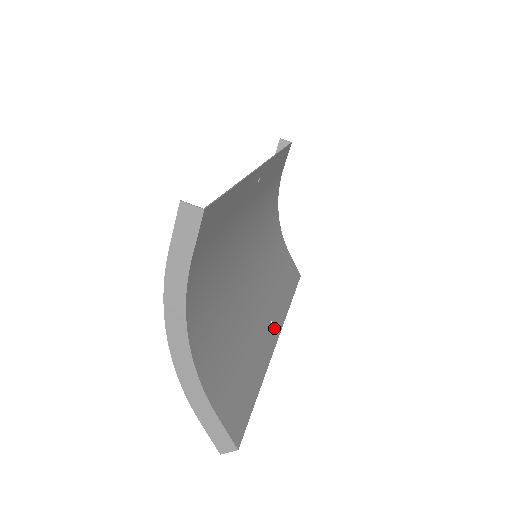
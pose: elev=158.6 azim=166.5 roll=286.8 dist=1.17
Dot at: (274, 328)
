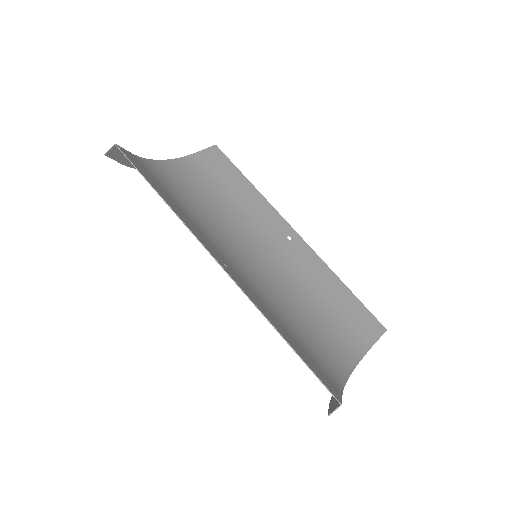
Dot at: (293, 238)
